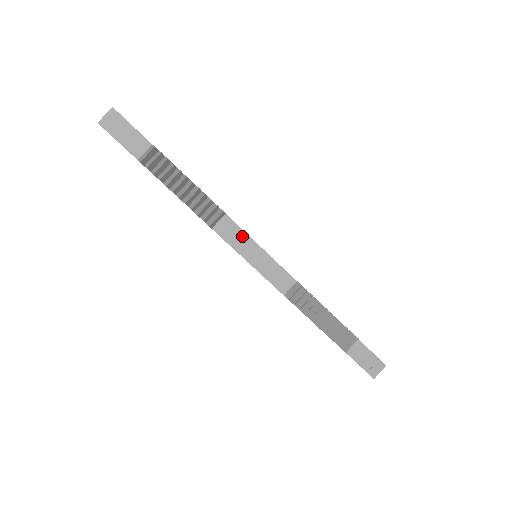
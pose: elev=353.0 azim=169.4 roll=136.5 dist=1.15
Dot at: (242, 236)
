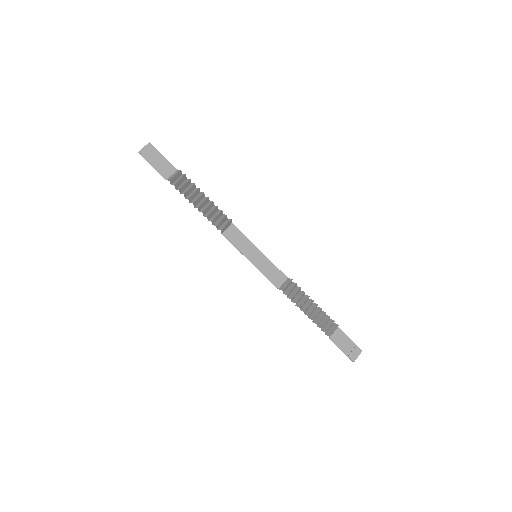
Dot at: (245, 241)
